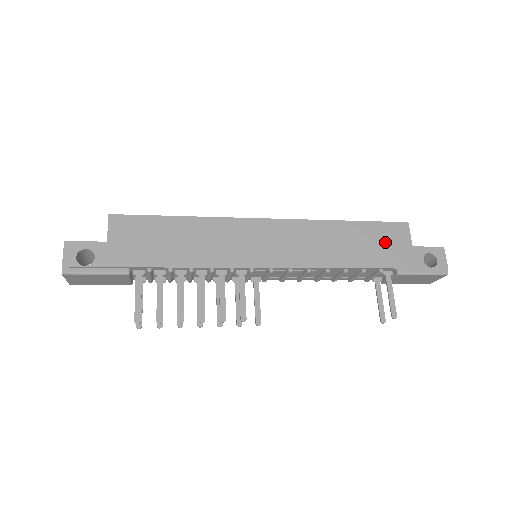
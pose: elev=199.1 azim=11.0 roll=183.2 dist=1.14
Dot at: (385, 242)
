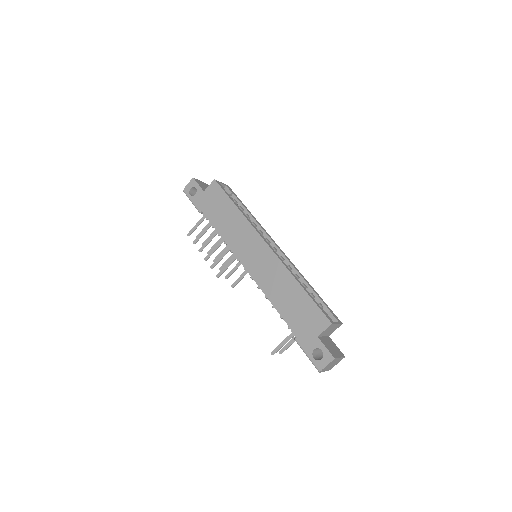
Dot at: (306, 317)
